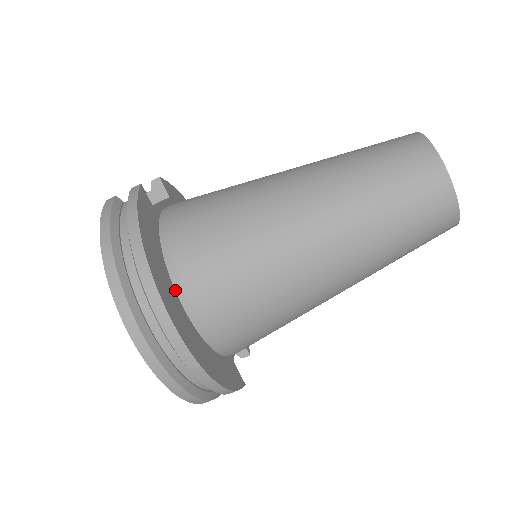
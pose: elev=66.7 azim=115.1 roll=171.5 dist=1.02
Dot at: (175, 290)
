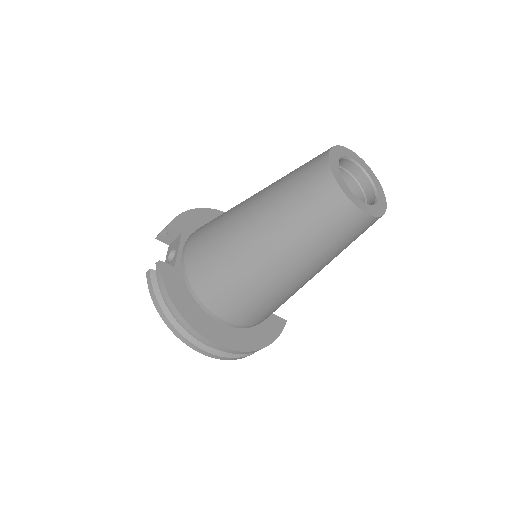
Dot at: (213, 318)
